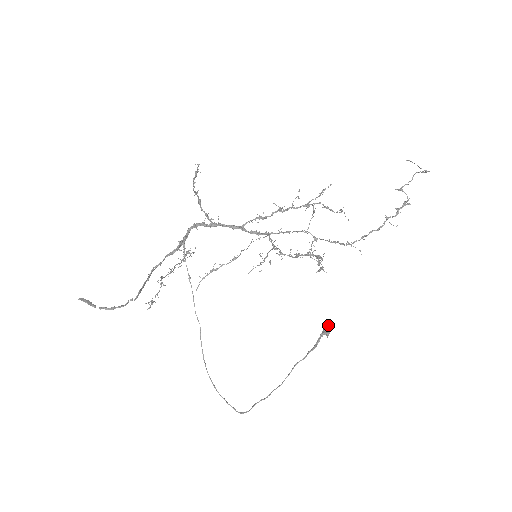
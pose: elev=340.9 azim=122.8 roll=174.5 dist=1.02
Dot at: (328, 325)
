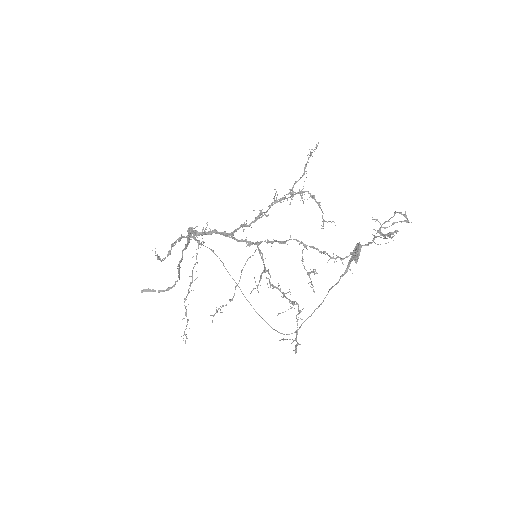
Dot at: (355, 252)
